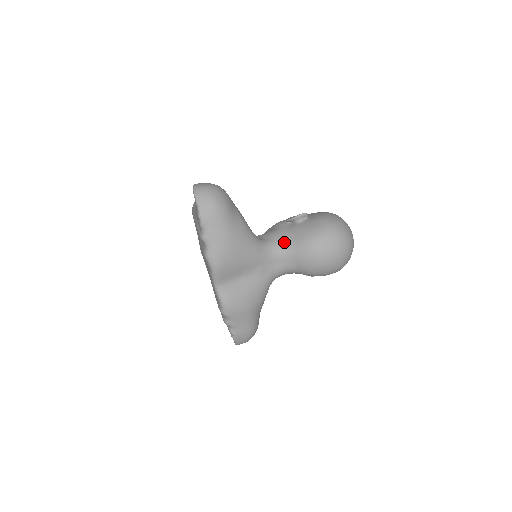
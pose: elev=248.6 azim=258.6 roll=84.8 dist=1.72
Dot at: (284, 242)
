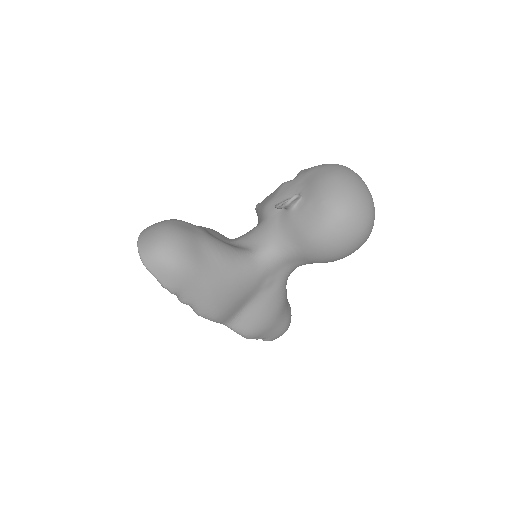
Dot at: (282, 244)
